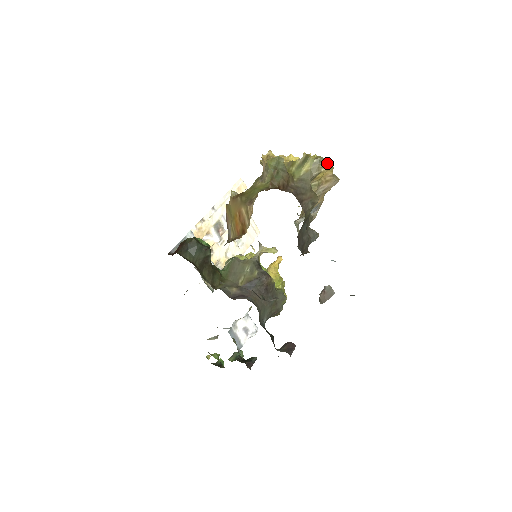
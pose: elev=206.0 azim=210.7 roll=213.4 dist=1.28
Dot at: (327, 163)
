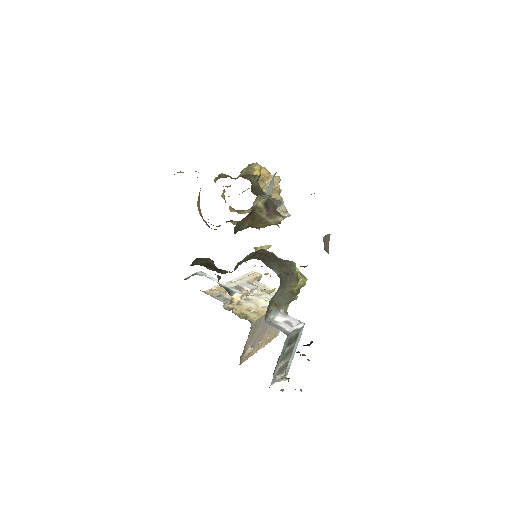
Dot at: (255, 163)
